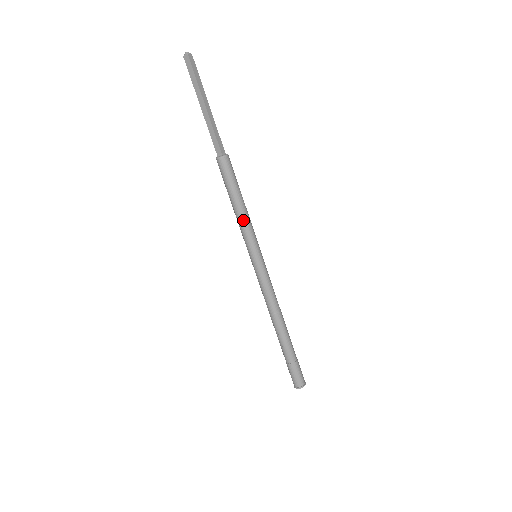
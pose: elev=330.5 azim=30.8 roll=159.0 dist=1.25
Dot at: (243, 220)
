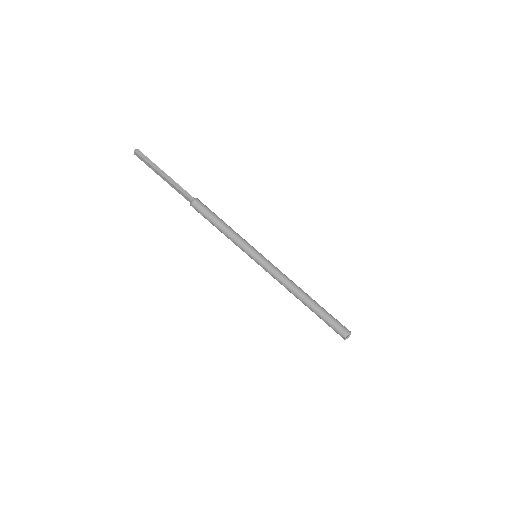
Dot at: (235, 232)
